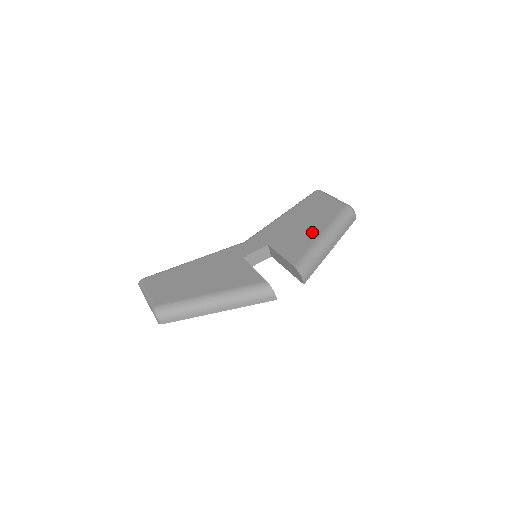
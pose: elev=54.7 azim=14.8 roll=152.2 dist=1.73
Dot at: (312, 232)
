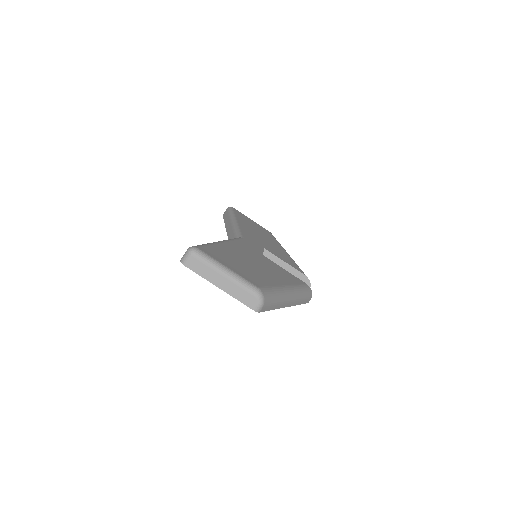
Dot at: (279, 248)
